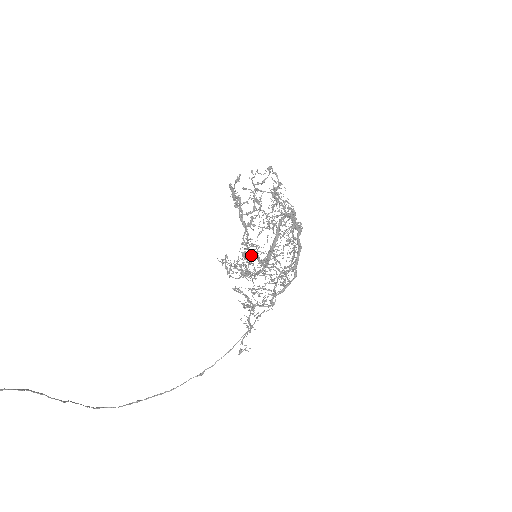
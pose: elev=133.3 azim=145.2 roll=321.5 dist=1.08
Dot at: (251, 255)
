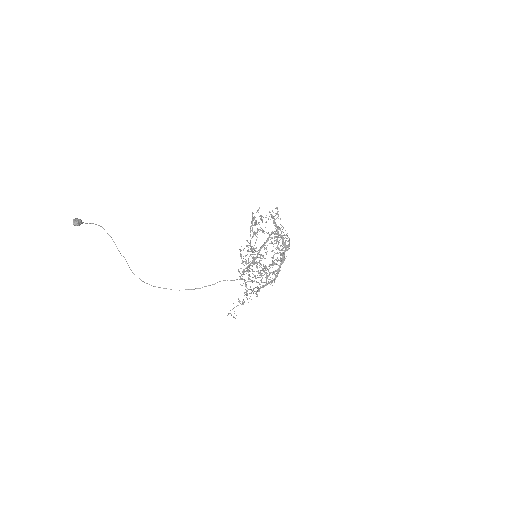
Dot at: (259, 265)
